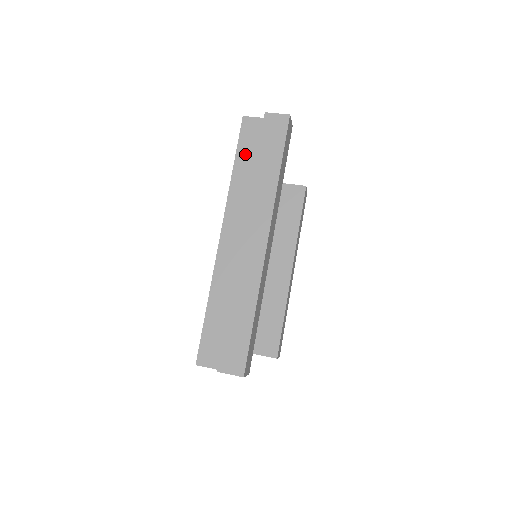
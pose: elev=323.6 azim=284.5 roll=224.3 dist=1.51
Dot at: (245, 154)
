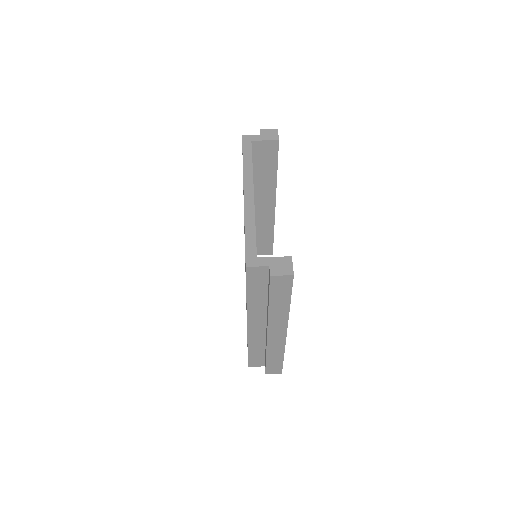
Dot at: (255, 288)
